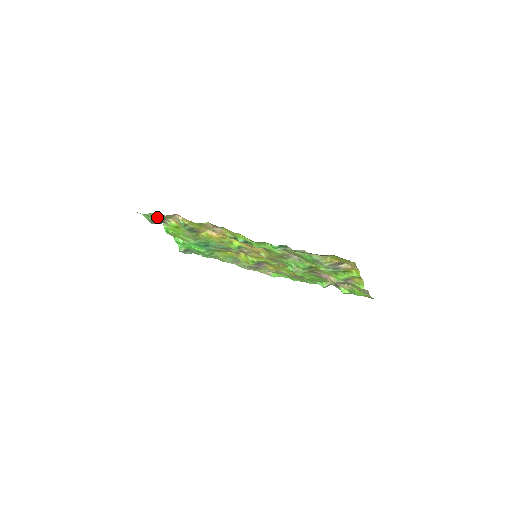
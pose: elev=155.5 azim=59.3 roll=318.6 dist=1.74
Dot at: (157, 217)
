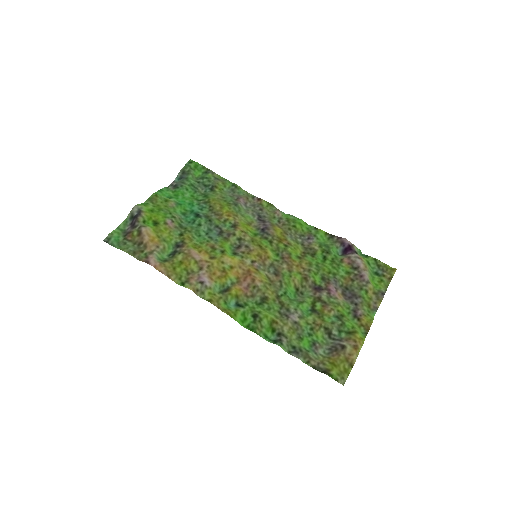
Dot at: (129, 245)
